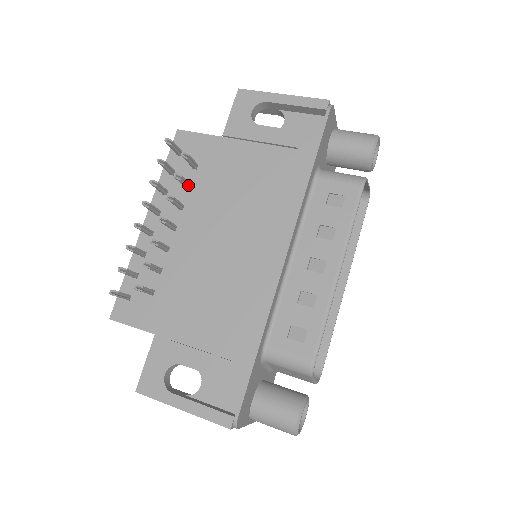
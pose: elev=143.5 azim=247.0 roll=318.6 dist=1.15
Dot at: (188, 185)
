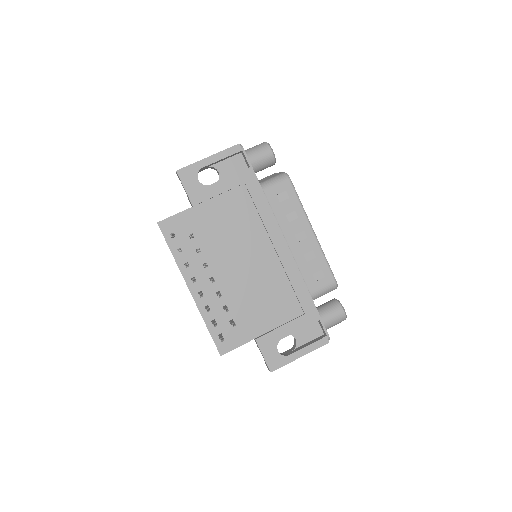
Dot at: occluded
